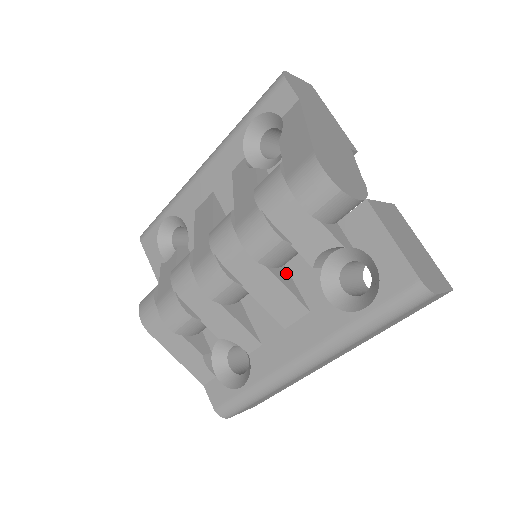
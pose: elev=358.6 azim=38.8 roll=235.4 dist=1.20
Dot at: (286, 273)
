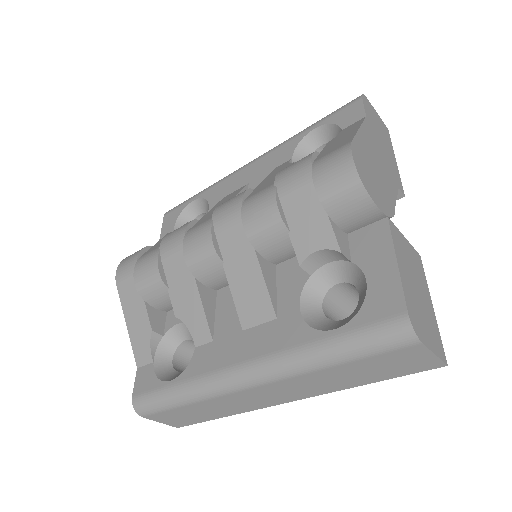
Dot at: (273, 271)
